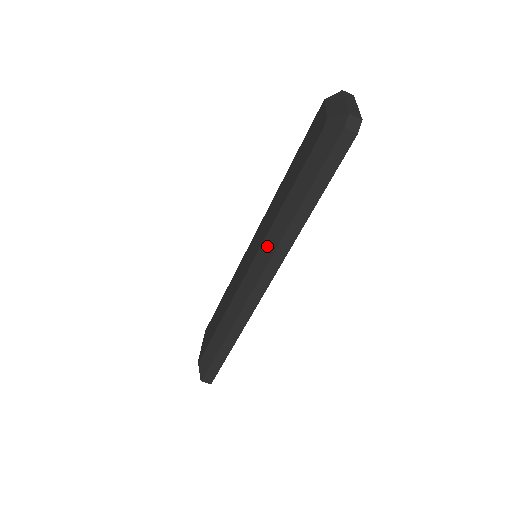
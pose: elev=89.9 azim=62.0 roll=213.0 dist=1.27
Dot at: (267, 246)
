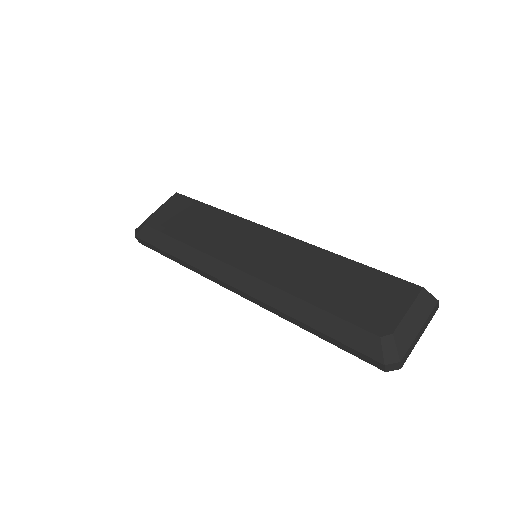
Dot at: (264, 290)
